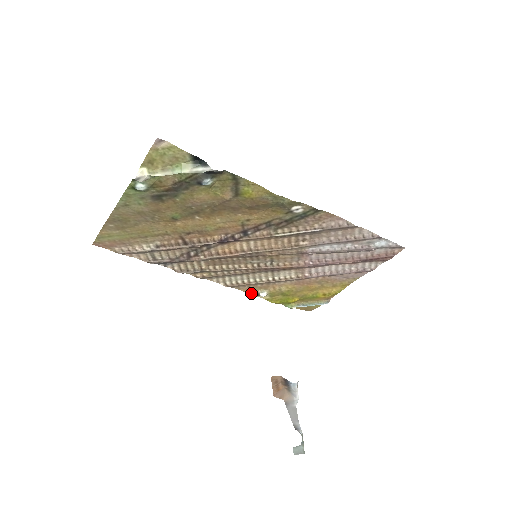
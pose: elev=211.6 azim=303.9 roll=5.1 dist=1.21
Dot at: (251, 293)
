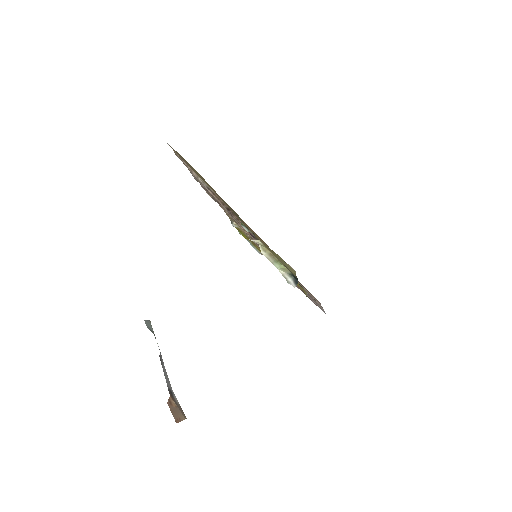
Dot at: (229, 217)
